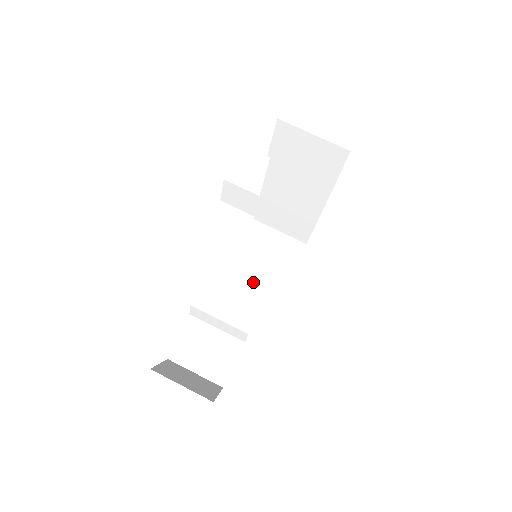
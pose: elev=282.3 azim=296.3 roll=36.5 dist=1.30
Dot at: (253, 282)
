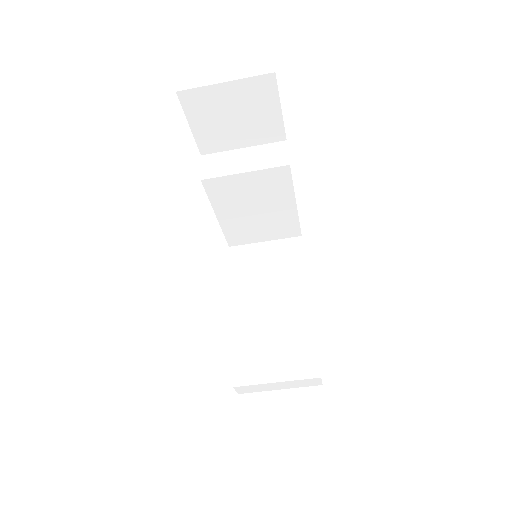
Dot at: (298, 387)
